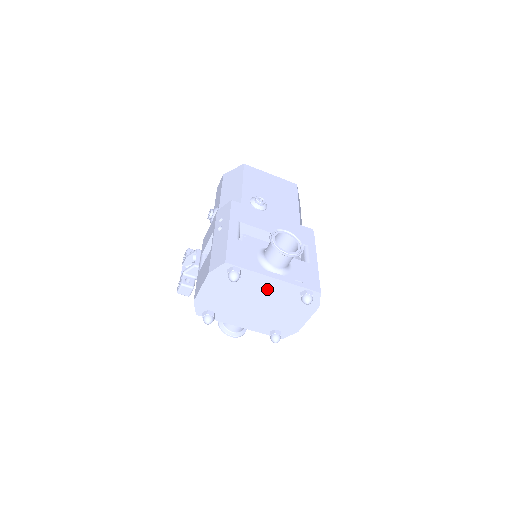
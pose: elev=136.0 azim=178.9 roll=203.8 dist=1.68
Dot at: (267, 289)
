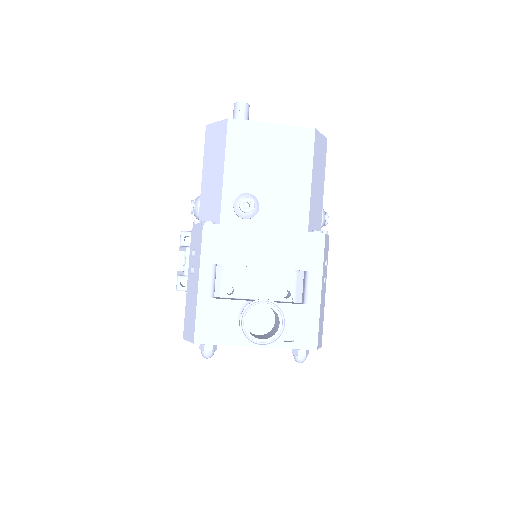
Dot at: occluded
